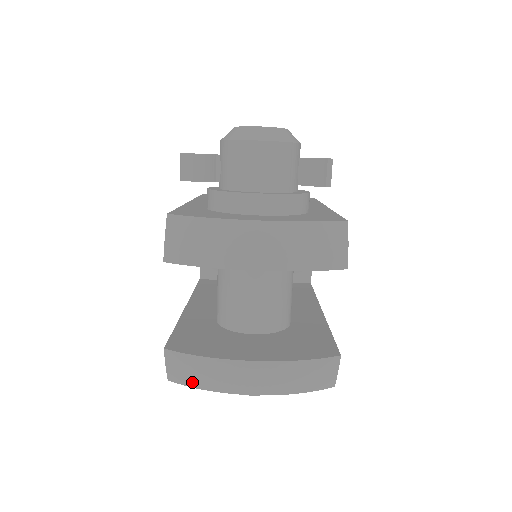
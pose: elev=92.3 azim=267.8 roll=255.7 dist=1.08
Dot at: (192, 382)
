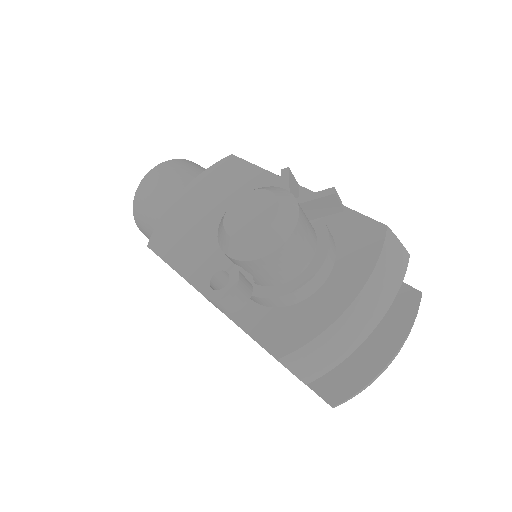
Dot at: occluded
